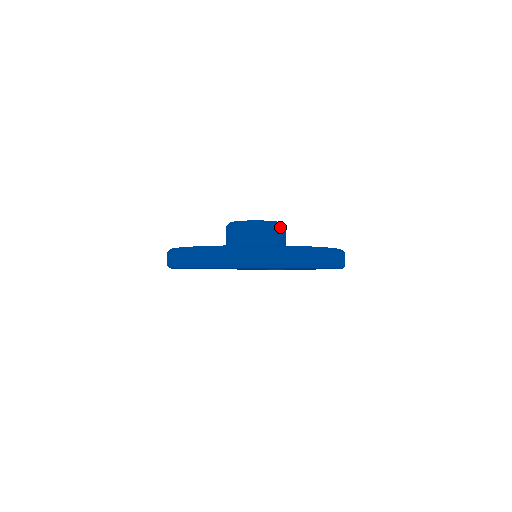
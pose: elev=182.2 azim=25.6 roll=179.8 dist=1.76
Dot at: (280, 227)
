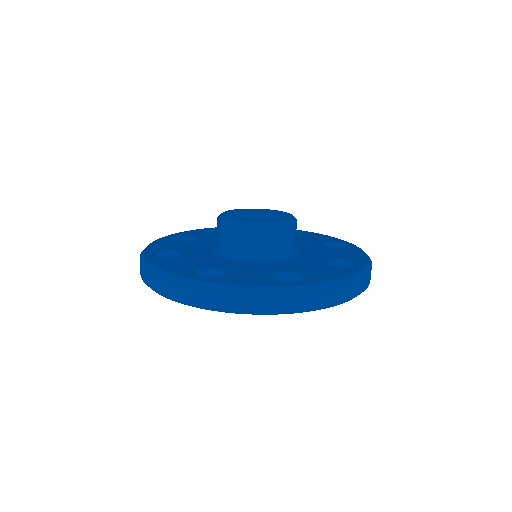
Dot at: occluded
